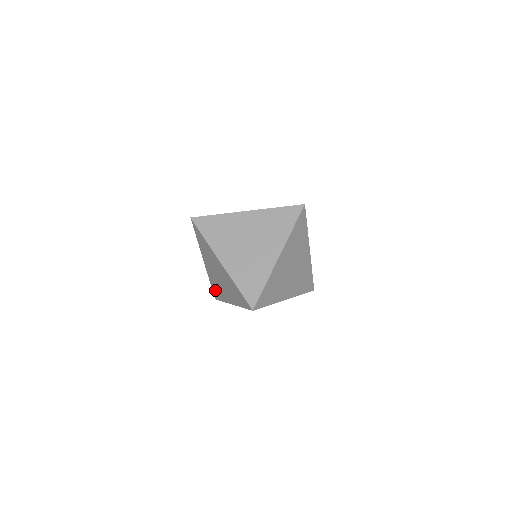
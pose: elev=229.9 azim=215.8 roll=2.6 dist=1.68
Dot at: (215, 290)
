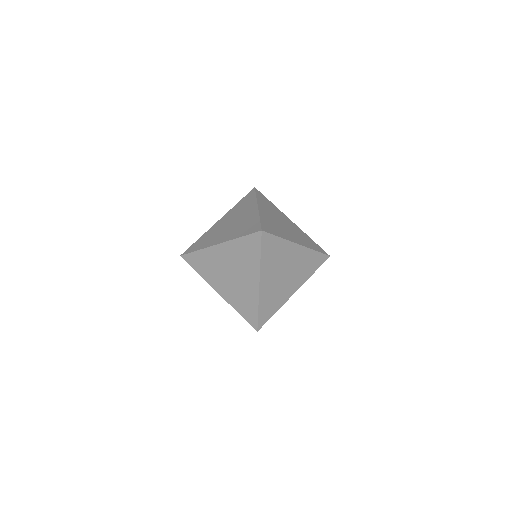
Dot at: (198, 261)
